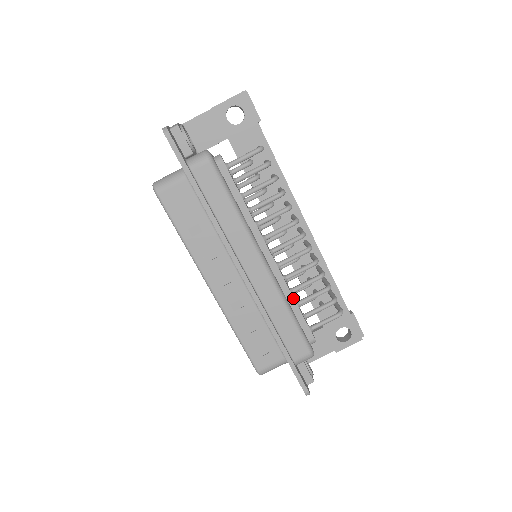
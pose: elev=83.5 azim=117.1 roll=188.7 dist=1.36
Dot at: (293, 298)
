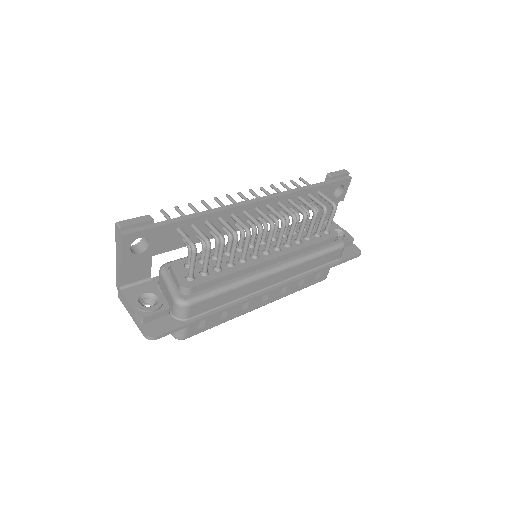
Dot at: (306, 247)
